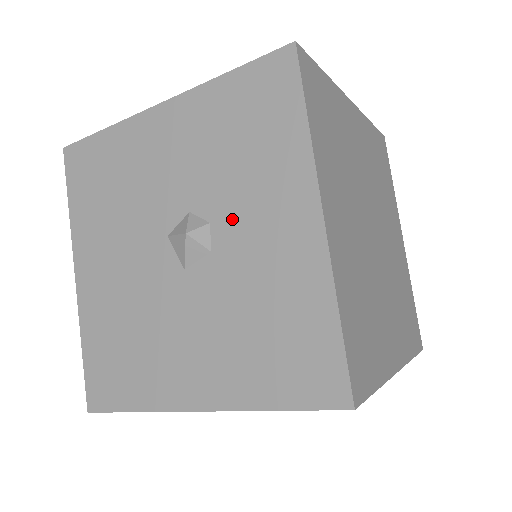
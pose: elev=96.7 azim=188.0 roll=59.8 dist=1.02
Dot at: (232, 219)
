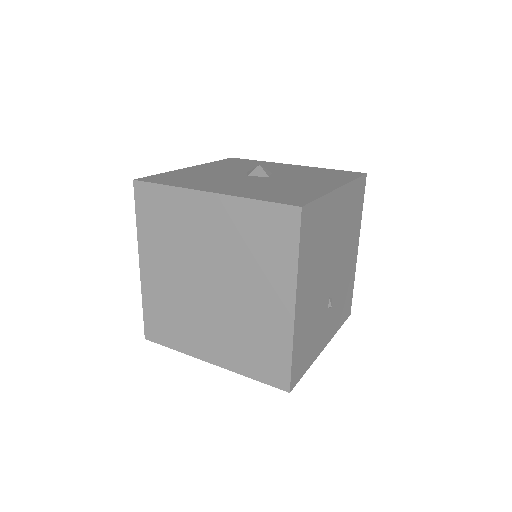
Dot at: occluded
